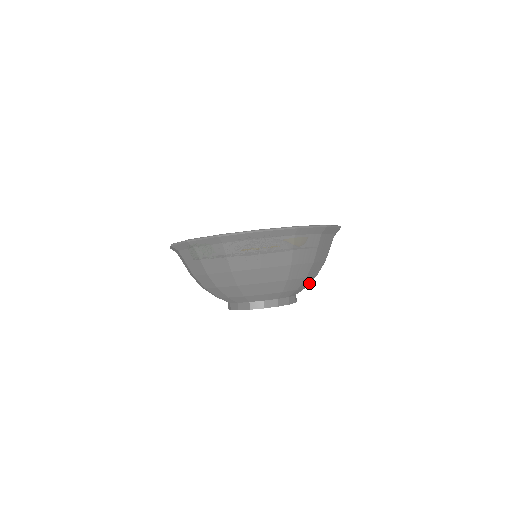
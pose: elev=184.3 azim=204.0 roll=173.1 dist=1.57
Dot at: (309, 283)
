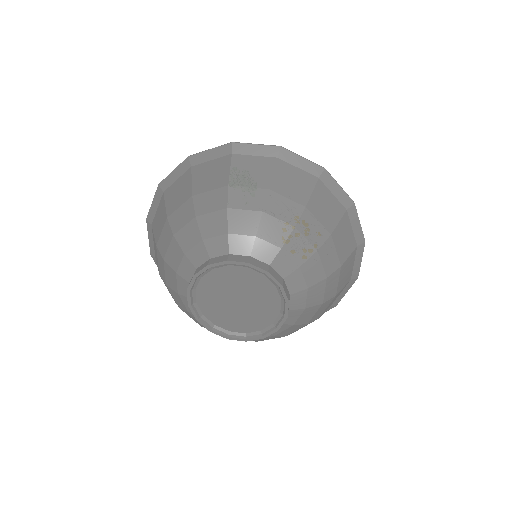
Dot at: (299, 323)
